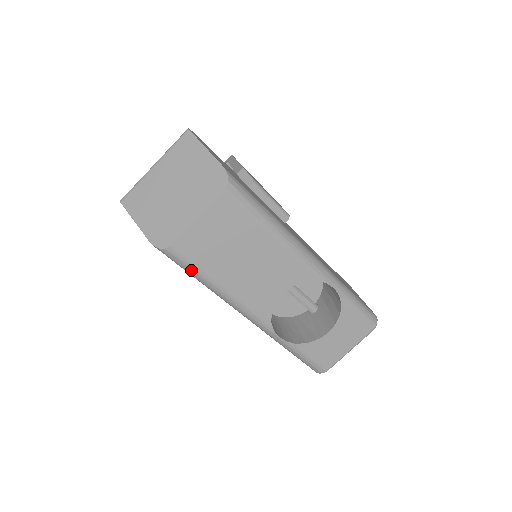
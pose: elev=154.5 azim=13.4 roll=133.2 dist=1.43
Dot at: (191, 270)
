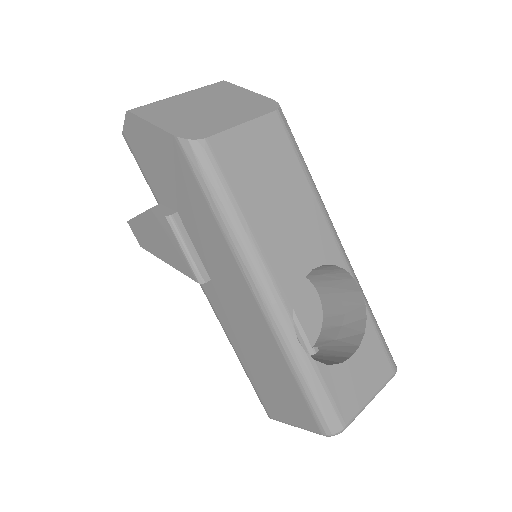
Dot at: (218, 186)
